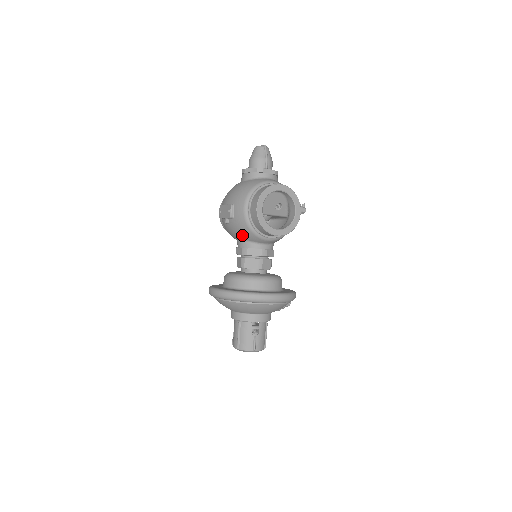
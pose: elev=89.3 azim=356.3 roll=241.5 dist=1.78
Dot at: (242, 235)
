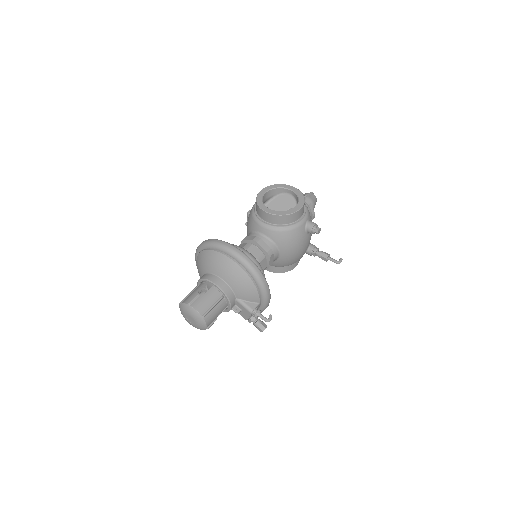
Dot at: (248, 226)
